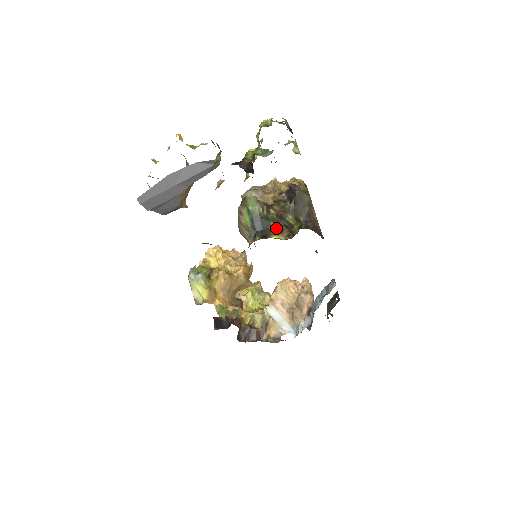
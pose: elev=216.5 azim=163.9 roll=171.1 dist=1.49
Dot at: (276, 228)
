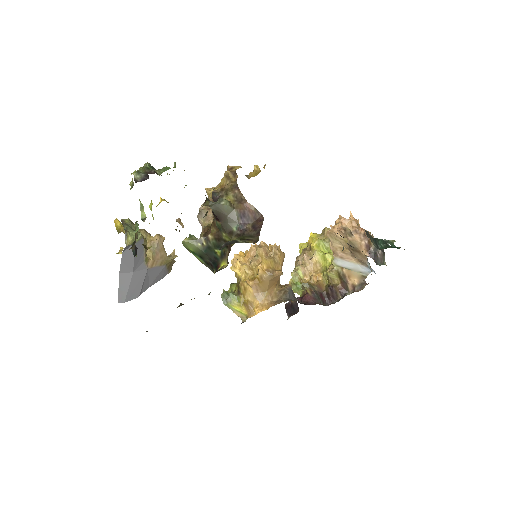
Dot at: (221, 253)
